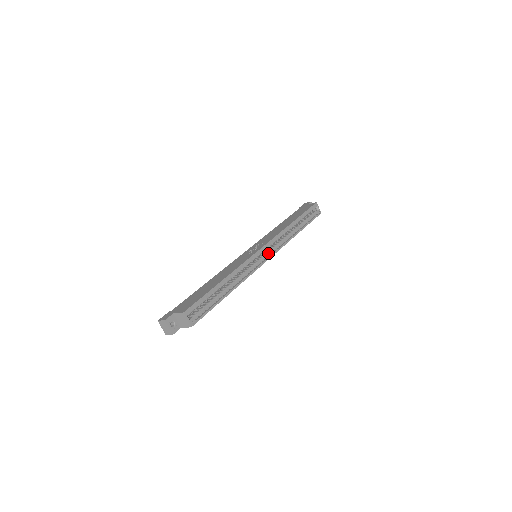
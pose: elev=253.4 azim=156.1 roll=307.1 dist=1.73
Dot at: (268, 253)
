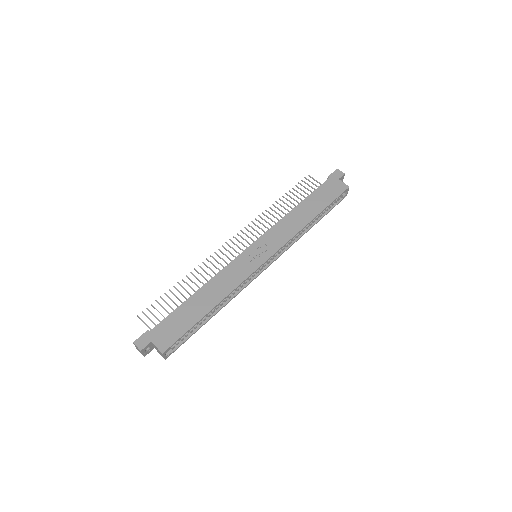
Dot at: (270, 260)
